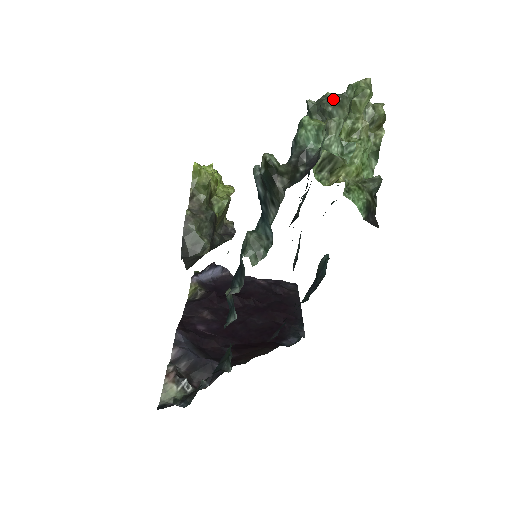
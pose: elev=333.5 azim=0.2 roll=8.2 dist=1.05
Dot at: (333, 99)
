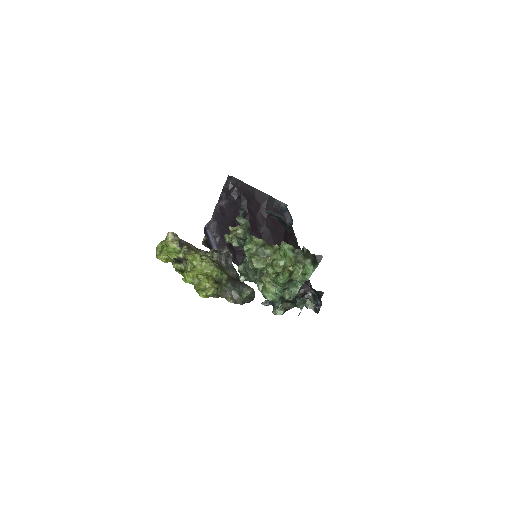
Dot at: (253, 276)
